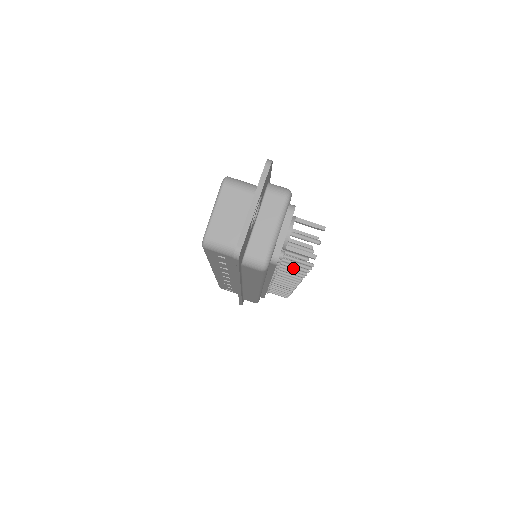
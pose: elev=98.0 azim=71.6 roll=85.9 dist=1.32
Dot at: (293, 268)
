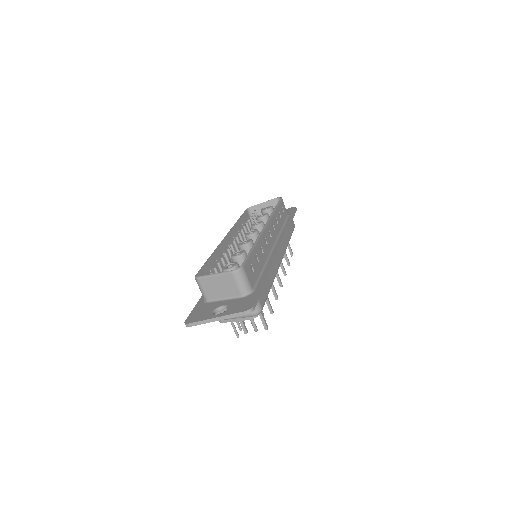
Dot at: occluded
